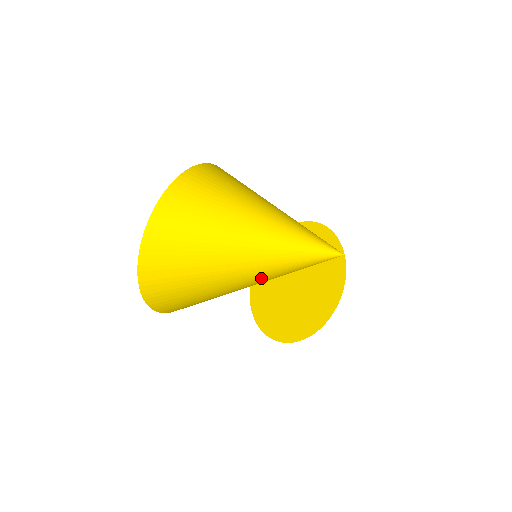
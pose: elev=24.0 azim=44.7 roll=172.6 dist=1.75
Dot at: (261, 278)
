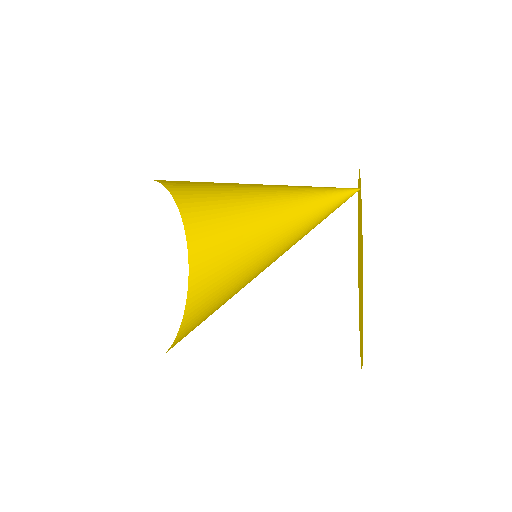
Dot at: occluded
